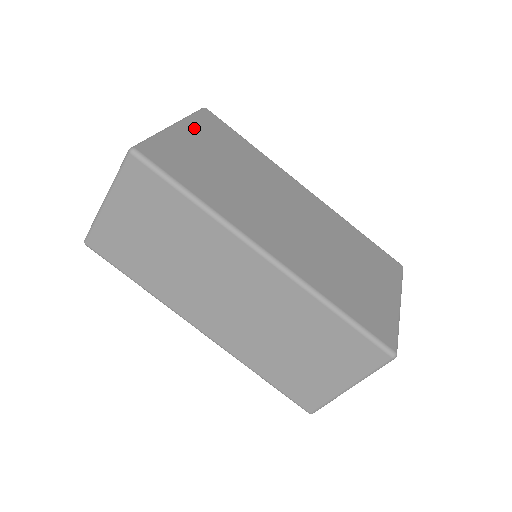
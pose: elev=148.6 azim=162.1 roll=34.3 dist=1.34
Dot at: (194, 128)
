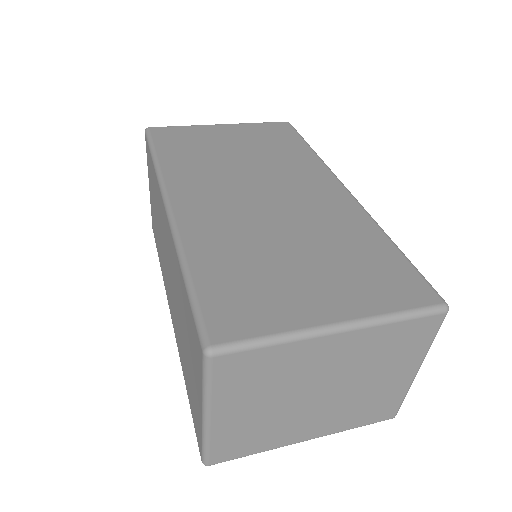
Dot at: (242, 128)
